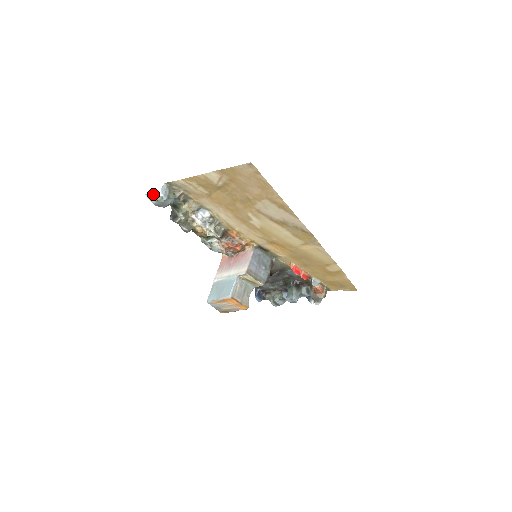
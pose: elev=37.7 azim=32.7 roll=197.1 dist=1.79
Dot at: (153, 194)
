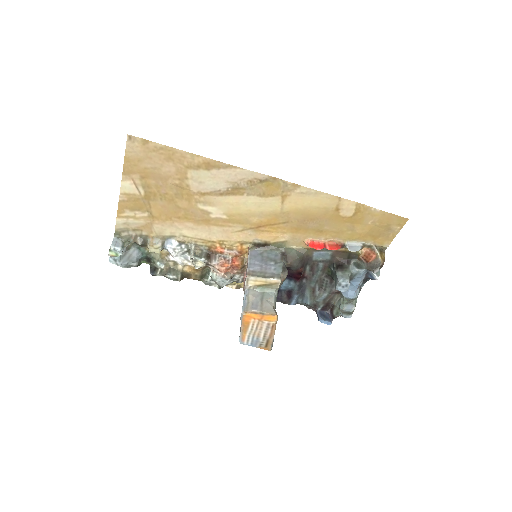
Dot at: occluded
